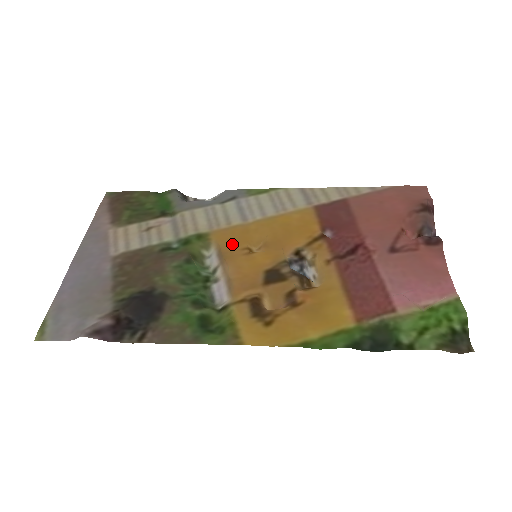
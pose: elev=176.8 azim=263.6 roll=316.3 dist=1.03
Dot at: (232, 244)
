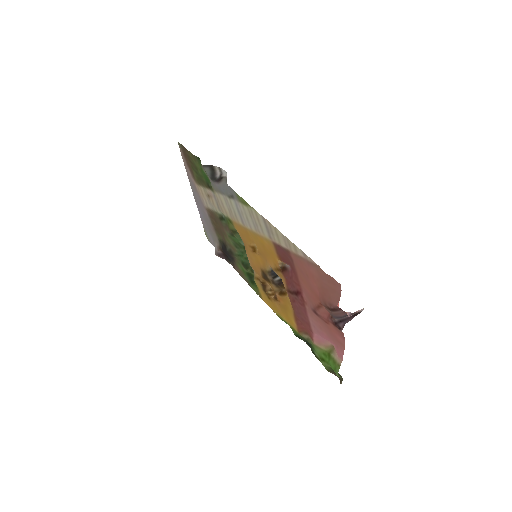
Dot at: (244, 238)
